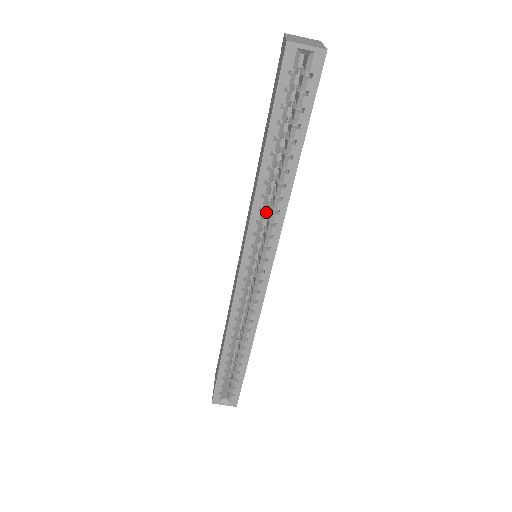
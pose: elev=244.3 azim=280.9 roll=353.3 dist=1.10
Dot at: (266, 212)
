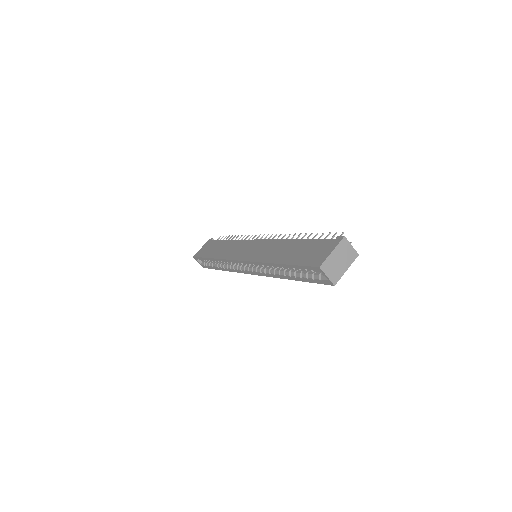
Dot at: occluded
